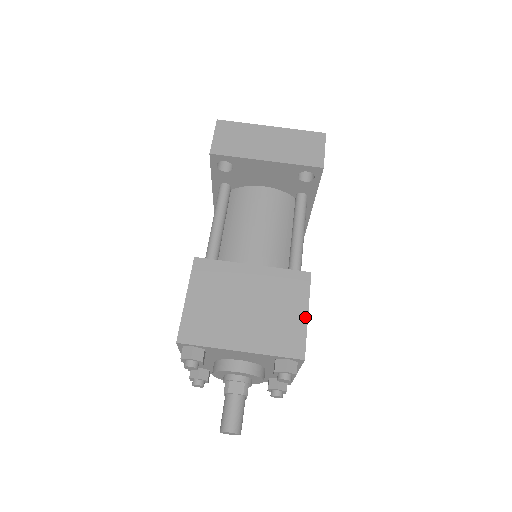
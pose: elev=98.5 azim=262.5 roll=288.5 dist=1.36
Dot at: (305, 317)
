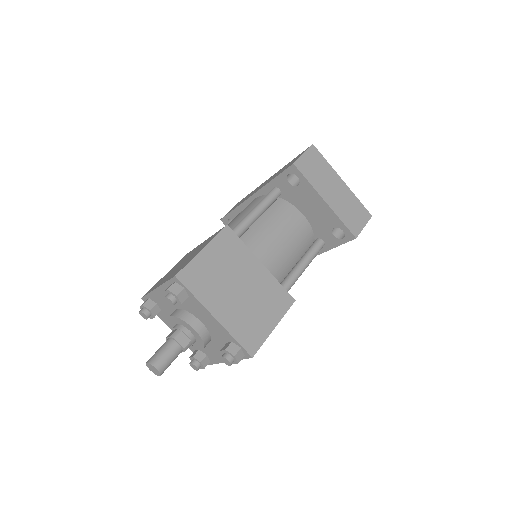
Dot at: (272, 328)
